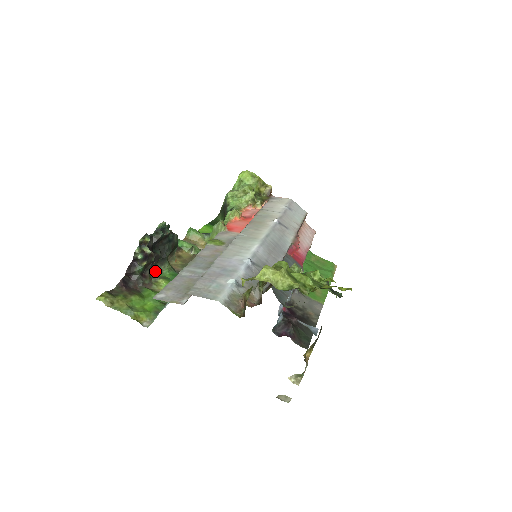
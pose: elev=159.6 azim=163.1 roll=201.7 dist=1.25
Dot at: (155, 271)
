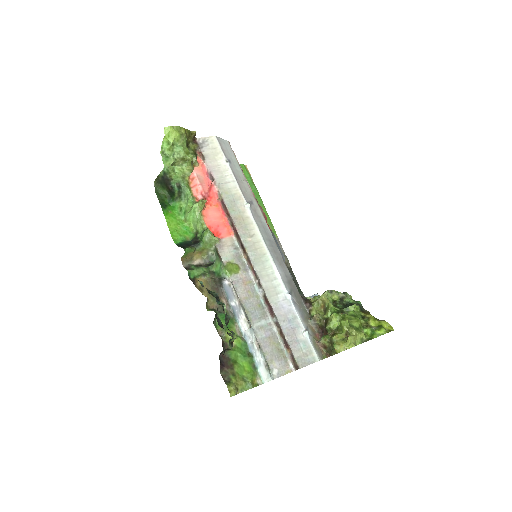
Dot at: (216, 329)
